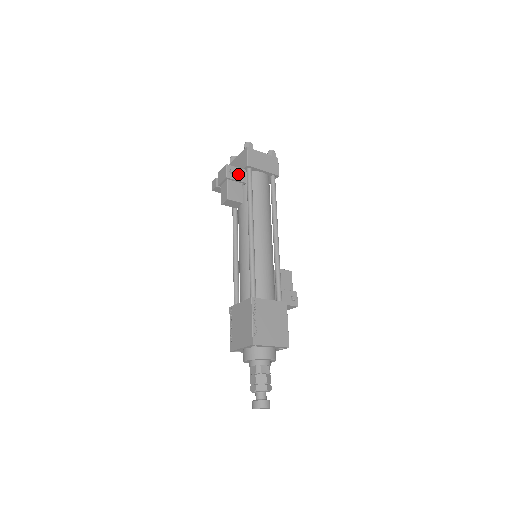
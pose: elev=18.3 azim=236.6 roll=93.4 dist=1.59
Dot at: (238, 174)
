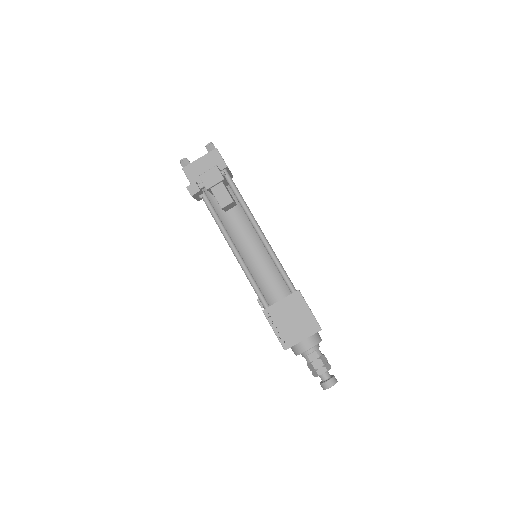
Dot at: occluded
